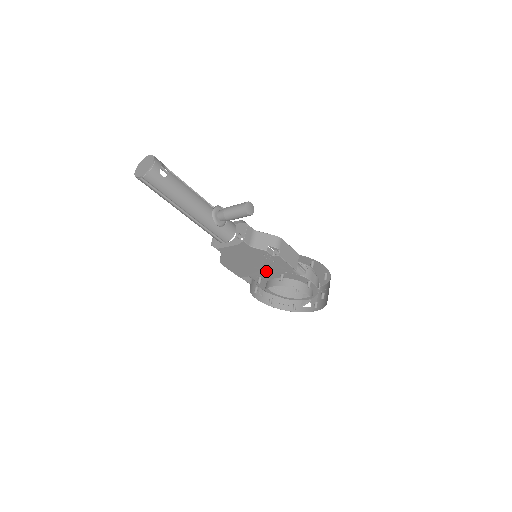
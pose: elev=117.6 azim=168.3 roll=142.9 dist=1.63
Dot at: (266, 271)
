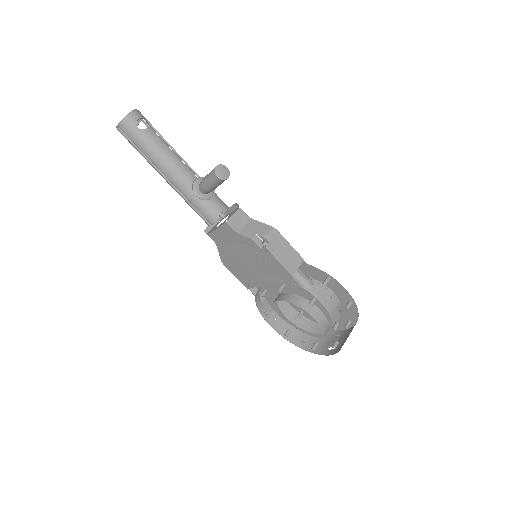
Dot at: (266, 278)
